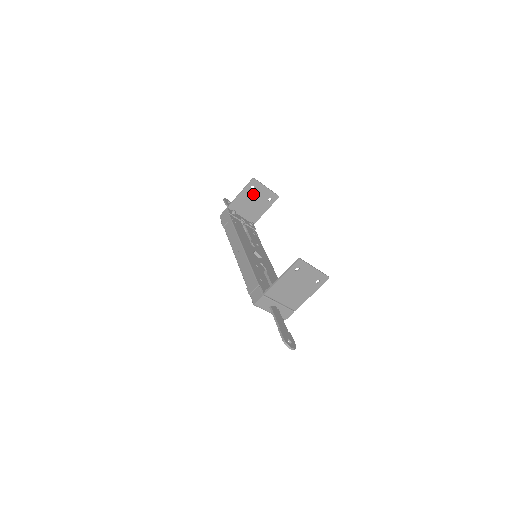
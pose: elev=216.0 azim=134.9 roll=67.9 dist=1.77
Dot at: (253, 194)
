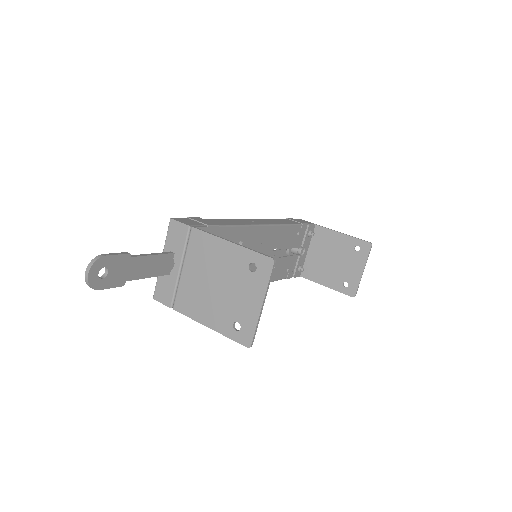
Dot at: (347, 254)
